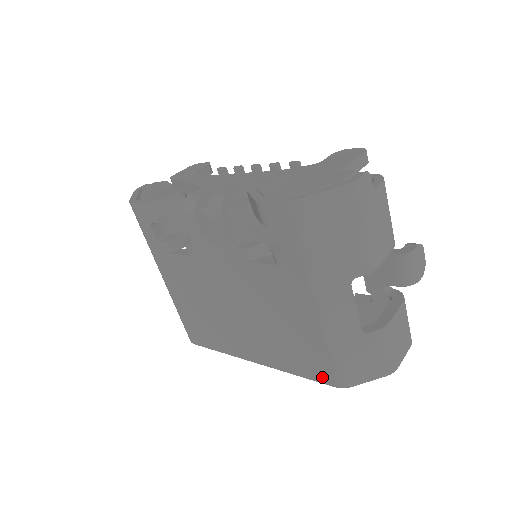
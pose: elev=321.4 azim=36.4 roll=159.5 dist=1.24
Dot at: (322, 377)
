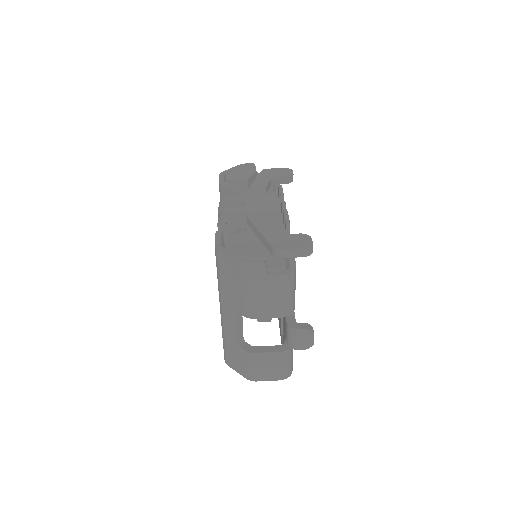
Dot at: occluded
